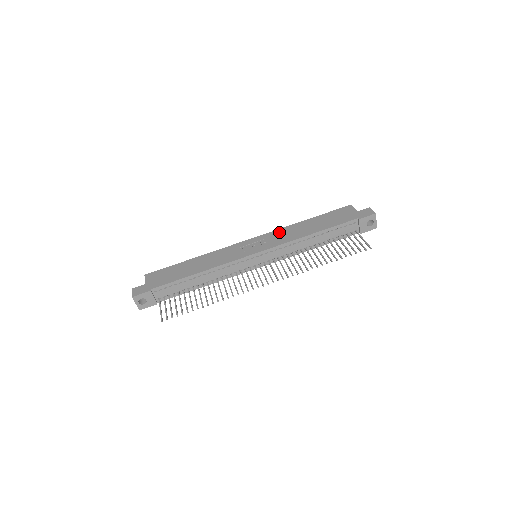
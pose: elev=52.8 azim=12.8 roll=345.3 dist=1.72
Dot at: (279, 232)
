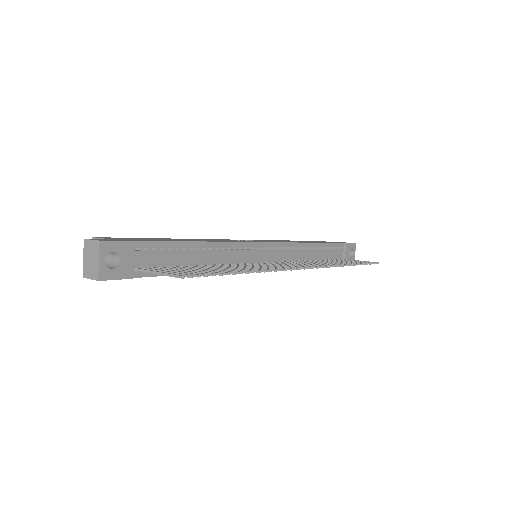
Dot at: (270, 240)
